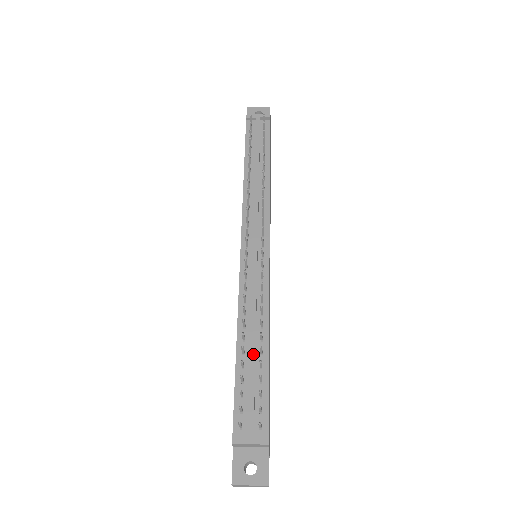
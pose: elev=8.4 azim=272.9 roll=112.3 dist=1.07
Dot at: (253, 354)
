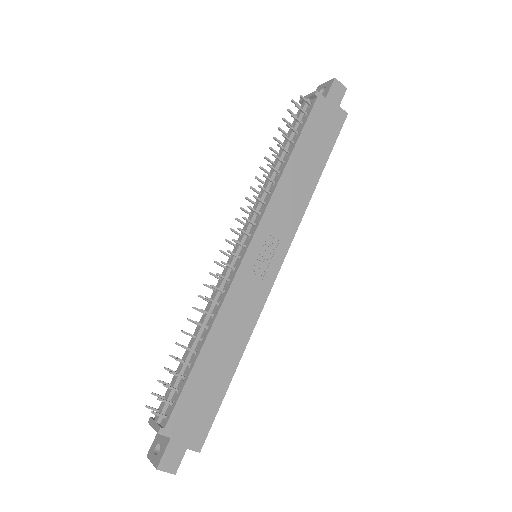
Dot at: (188, 352)
